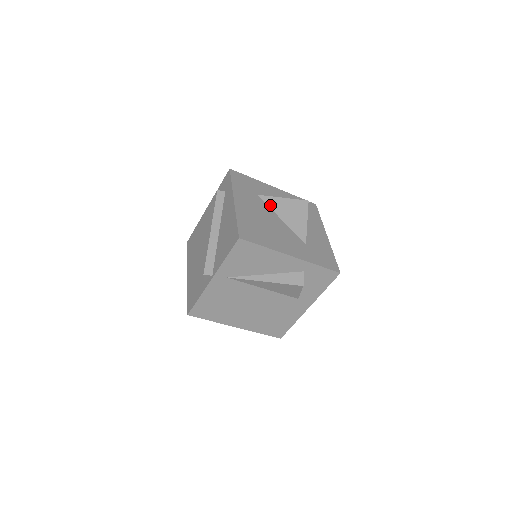
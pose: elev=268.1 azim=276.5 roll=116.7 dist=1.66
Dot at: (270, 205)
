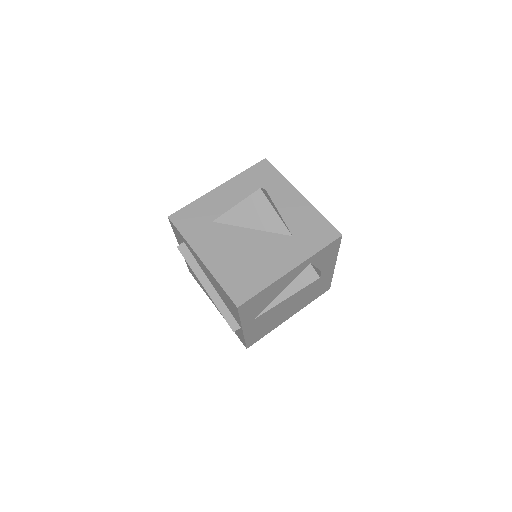
Dot at: (231, 223)
